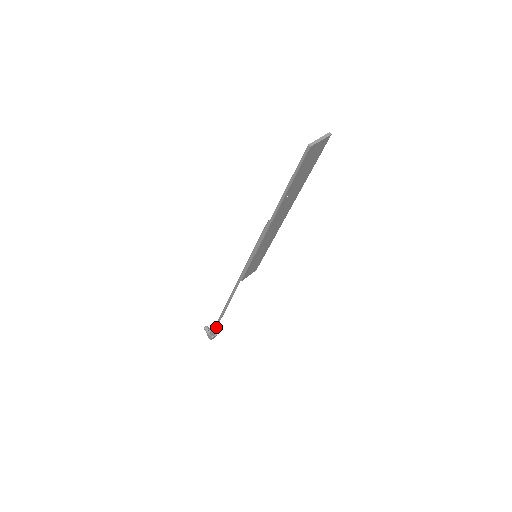
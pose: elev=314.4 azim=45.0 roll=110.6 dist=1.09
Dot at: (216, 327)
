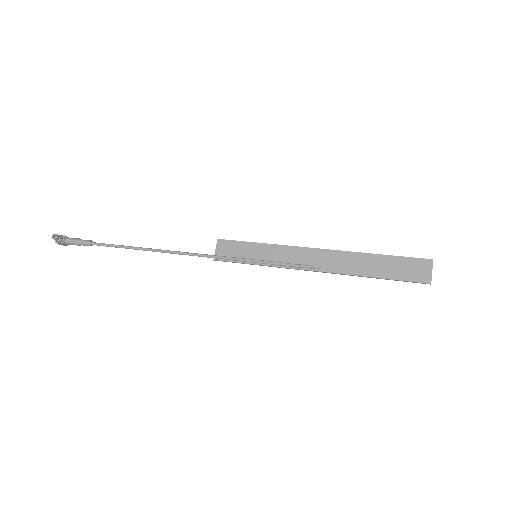
Dot at: occluded
